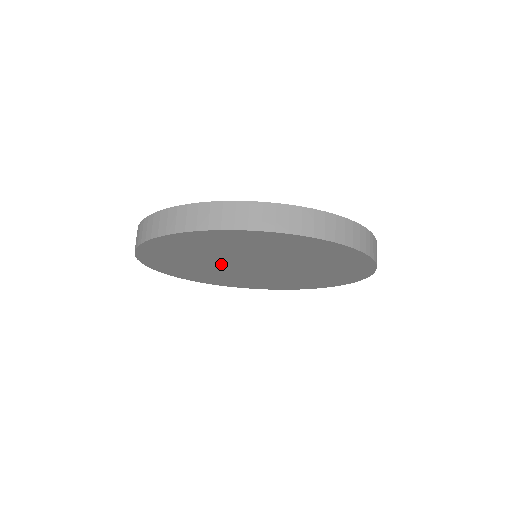
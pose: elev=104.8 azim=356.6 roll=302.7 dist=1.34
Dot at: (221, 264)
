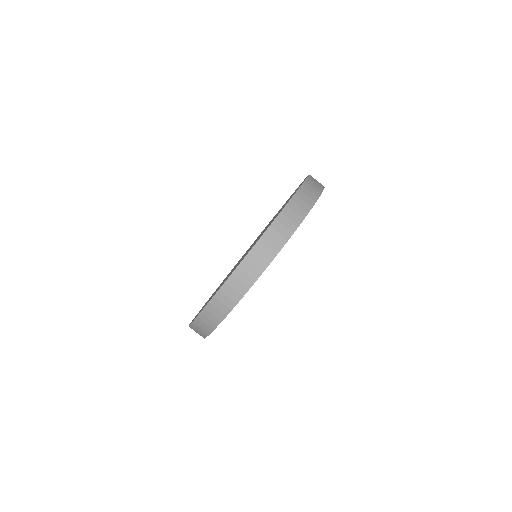
Dot at: occluded
